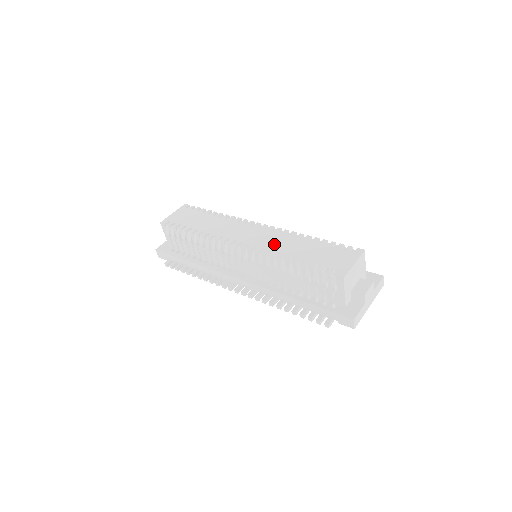
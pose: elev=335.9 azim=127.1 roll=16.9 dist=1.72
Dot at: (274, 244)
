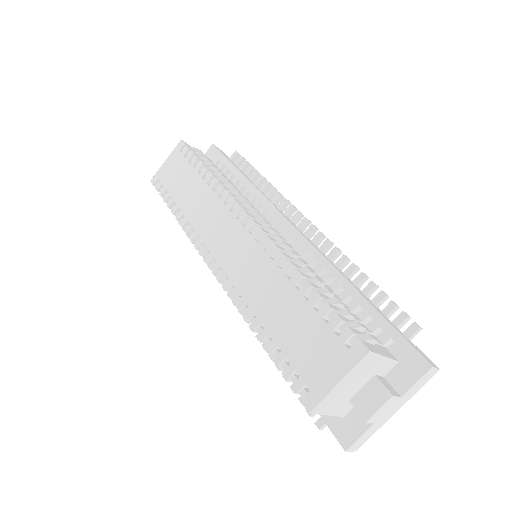
Dot at: (248, 278)
